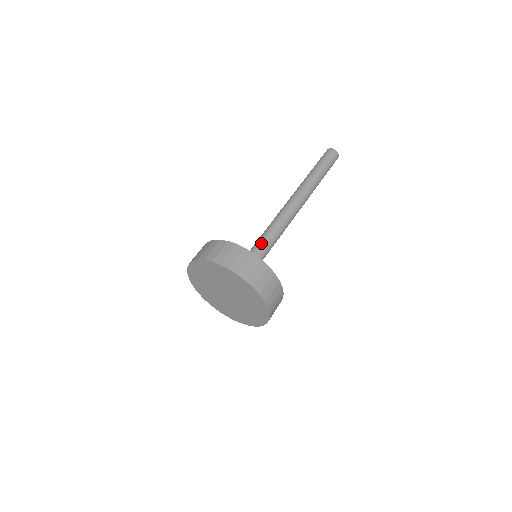
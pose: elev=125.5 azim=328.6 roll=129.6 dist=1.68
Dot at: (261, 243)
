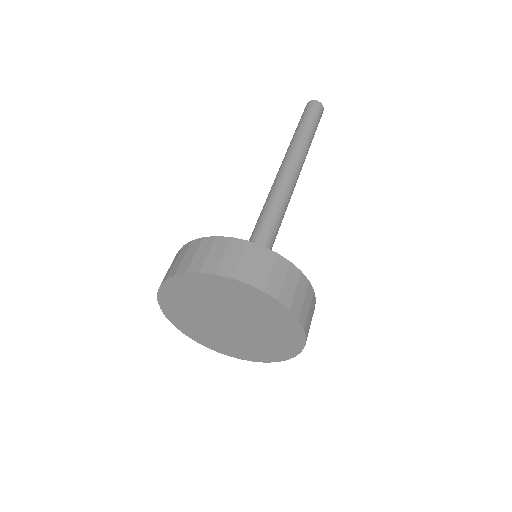
Dot at: (257, 235)
